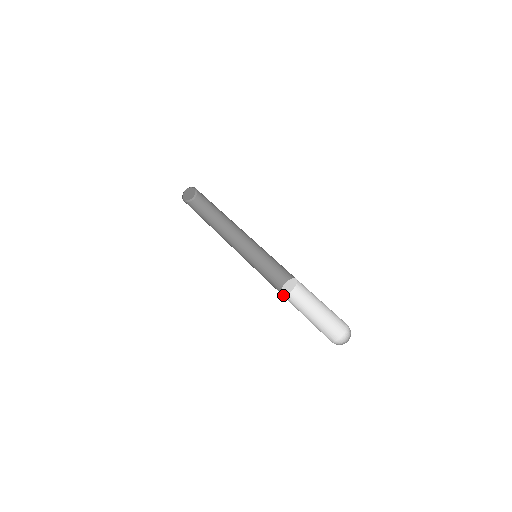
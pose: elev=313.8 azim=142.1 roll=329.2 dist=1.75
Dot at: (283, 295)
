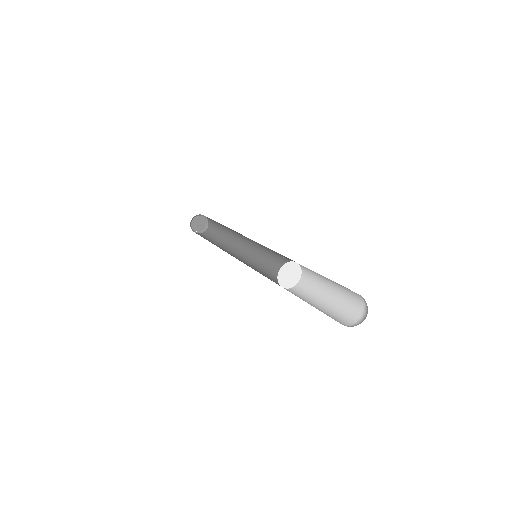
Dot at: (283, 287)
